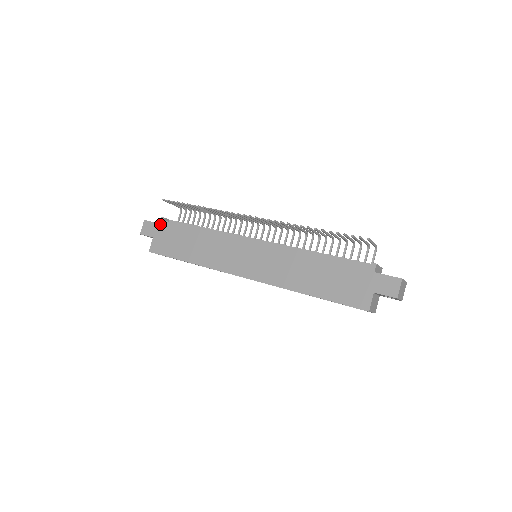
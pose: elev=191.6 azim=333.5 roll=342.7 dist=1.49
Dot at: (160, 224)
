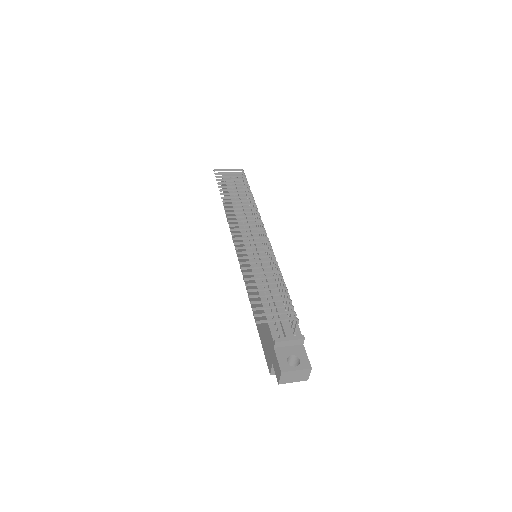
Dot at: (225, 185)
